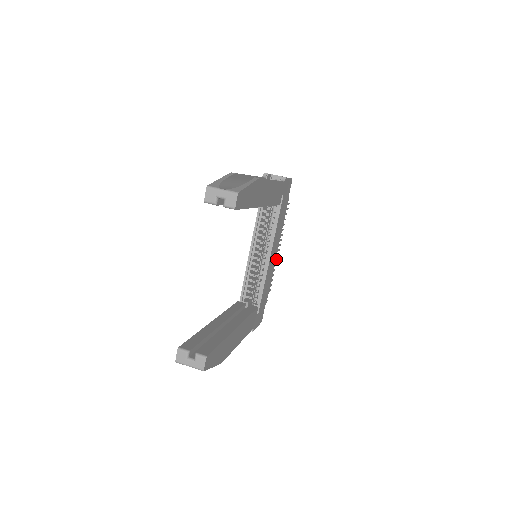
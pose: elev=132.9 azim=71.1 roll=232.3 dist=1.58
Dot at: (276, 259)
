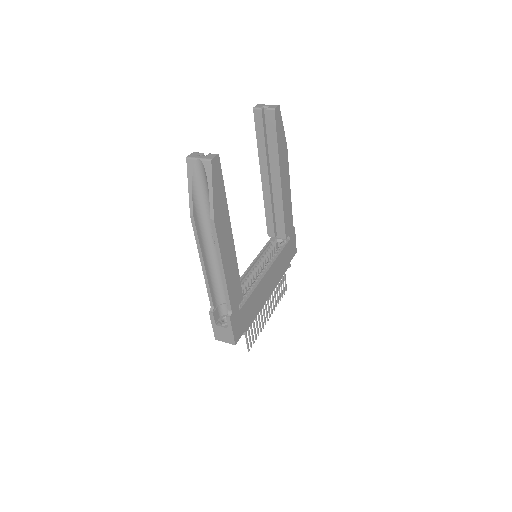
Dot at: (263, 325)
